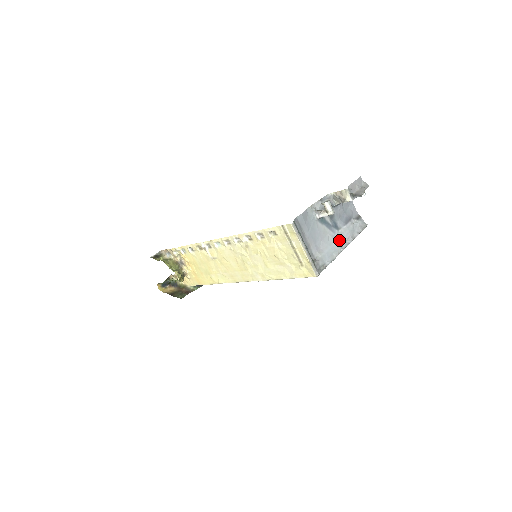
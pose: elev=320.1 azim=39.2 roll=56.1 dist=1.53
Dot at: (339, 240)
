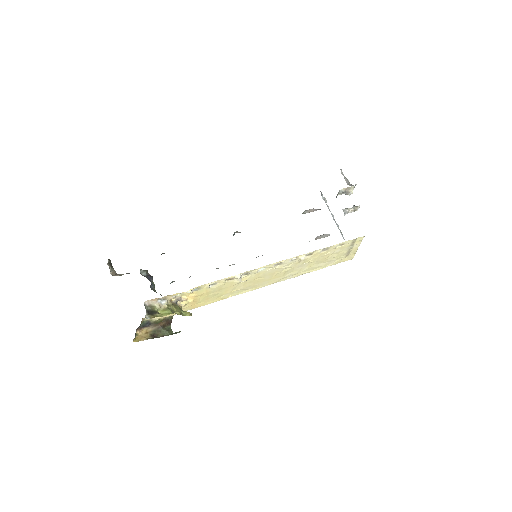
Dot at: occluded
